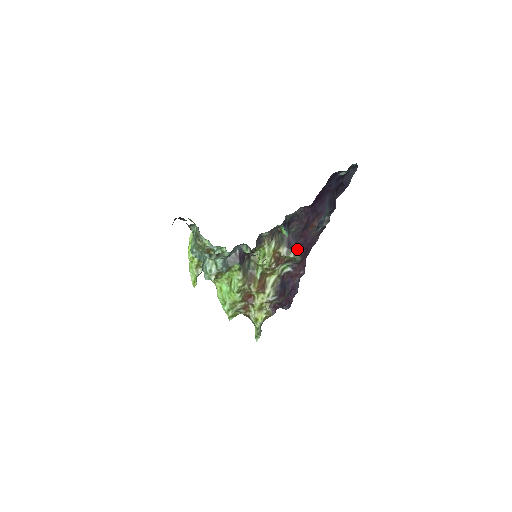
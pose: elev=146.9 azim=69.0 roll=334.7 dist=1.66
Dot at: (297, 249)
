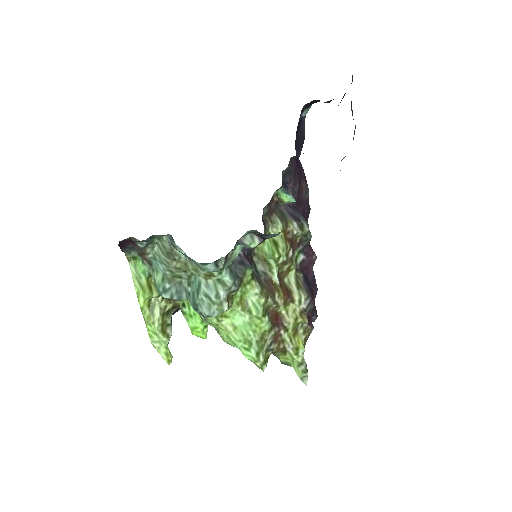
Dot at: (305, 220)
